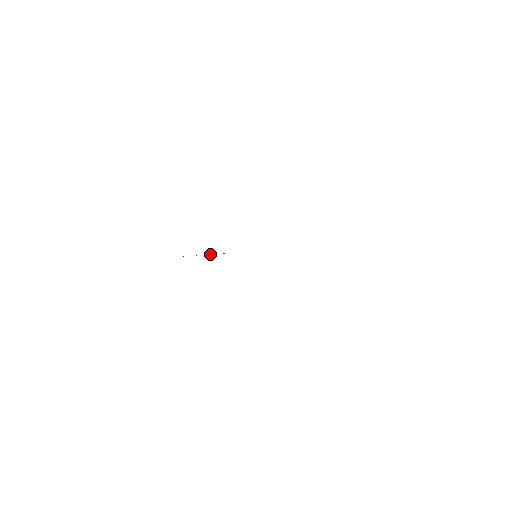
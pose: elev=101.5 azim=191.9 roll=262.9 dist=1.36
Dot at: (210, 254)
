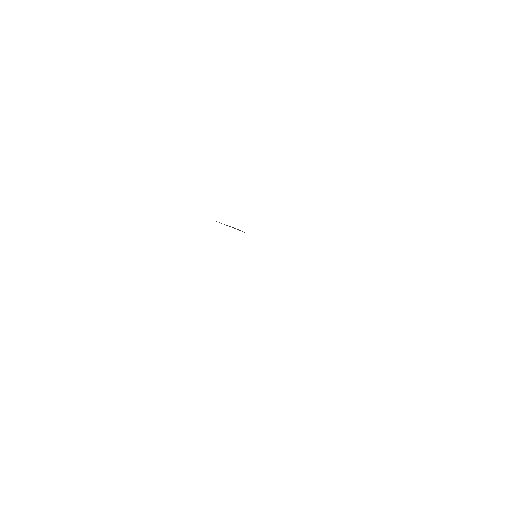
Dot at: occluded
